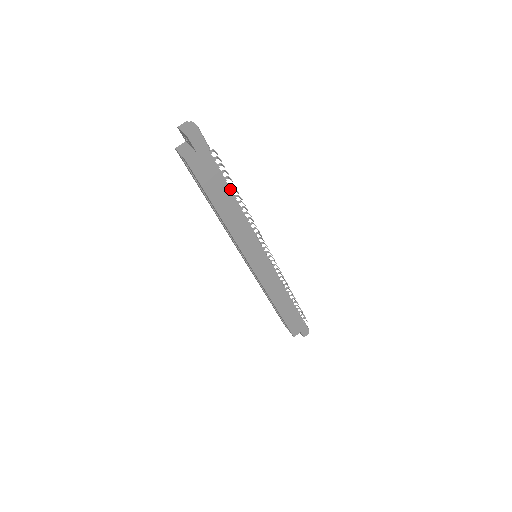
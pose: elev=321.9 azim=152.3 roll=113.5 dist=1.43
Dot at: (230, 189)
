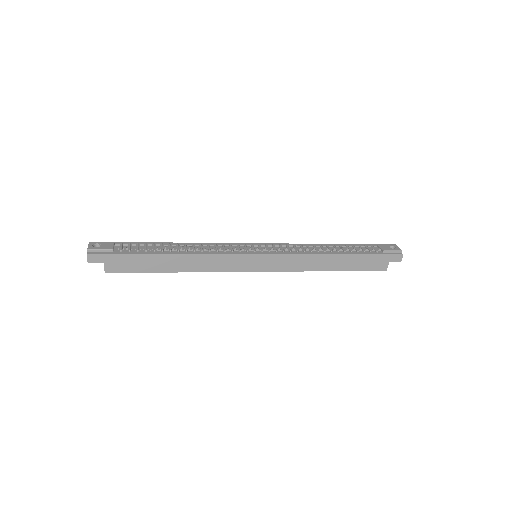
Dot at: (158, 254)
